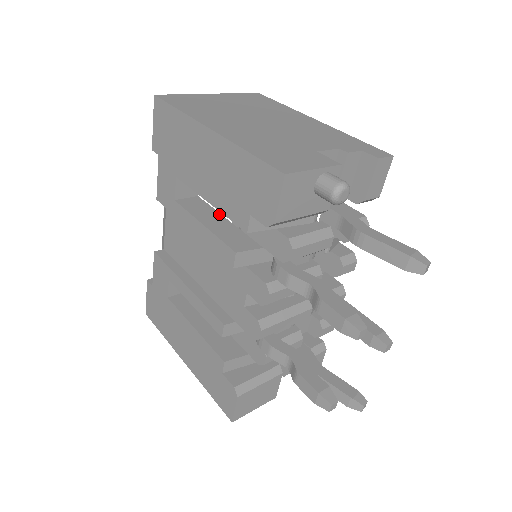
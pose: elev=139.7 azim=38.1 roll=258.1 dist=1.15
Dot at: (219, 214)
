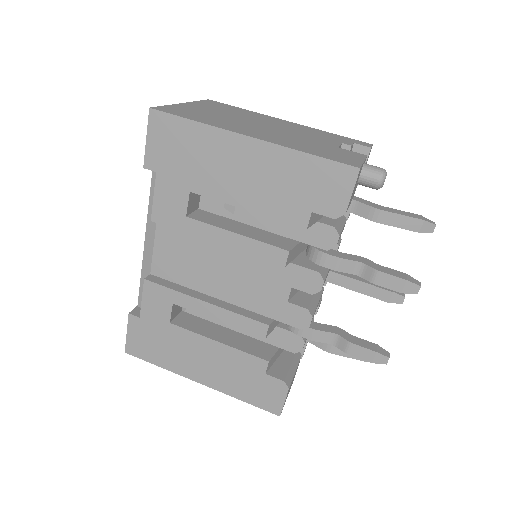
Dot at: (235, 221)
